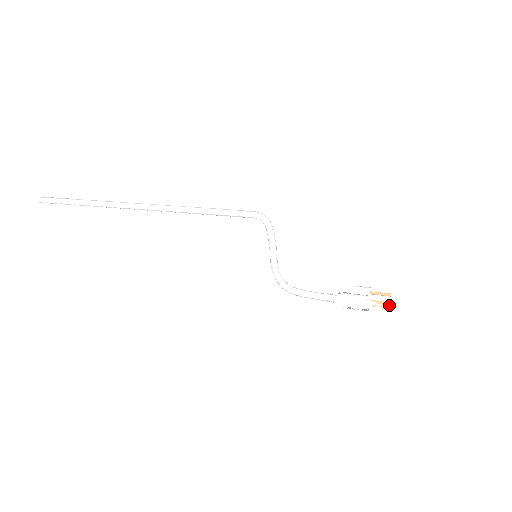
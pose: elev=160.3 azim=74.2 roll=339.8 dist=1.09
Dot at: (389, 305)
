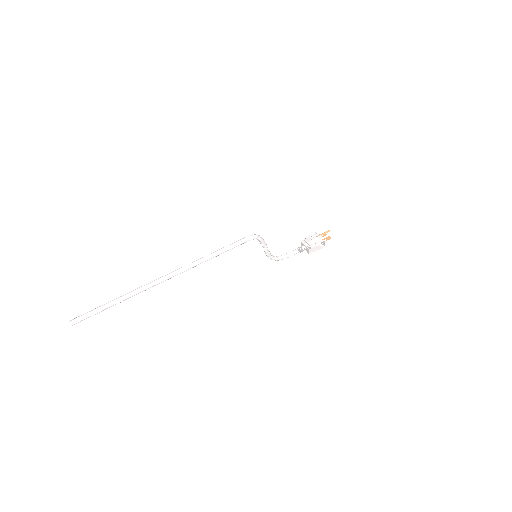
Dot at: occluded
